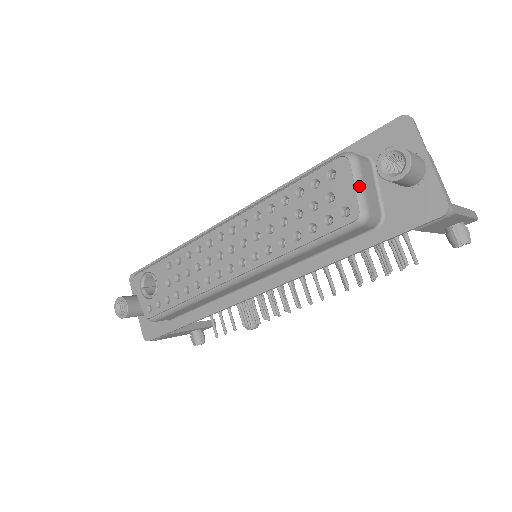
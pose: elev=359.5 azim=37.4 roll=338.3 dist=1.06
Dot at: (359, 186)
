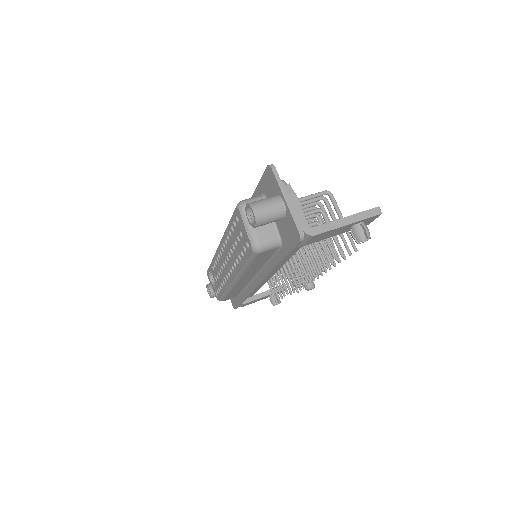
Dot at: (248, 227)
